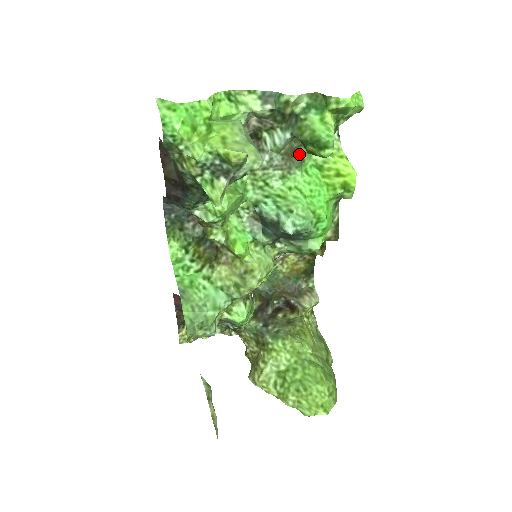
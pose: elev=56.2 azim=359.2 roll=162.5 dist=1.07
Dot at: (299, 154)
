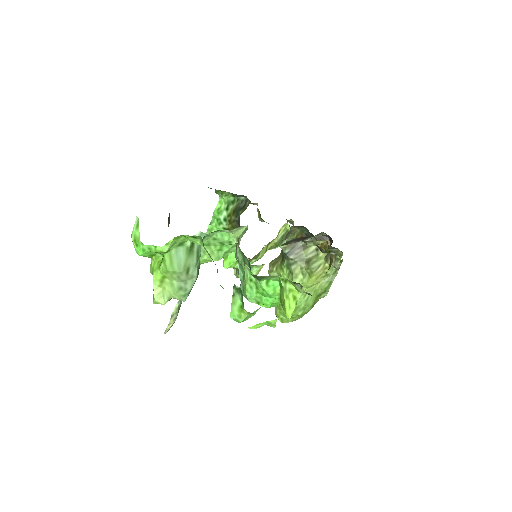
Dot at: (258, 277)
